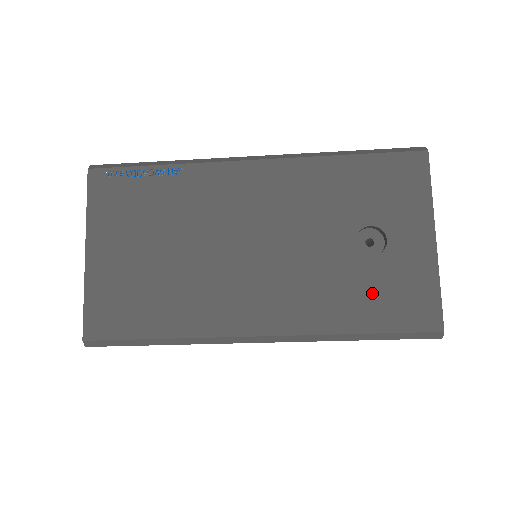
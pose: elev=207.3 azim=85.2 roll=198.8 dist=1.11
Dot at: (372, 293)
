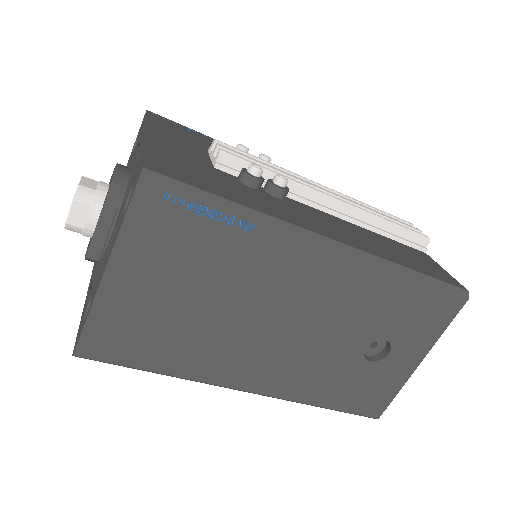
Dot at: (351, 385)
